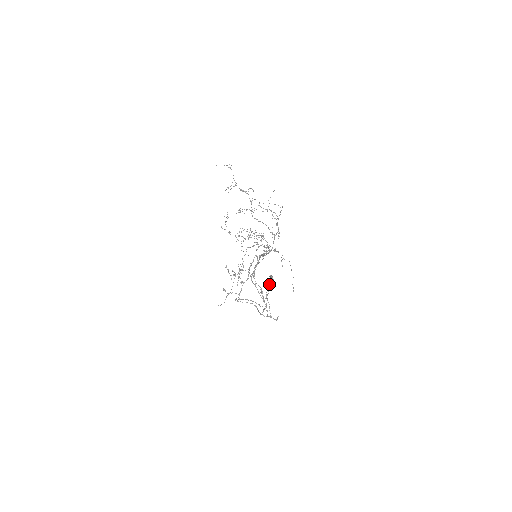
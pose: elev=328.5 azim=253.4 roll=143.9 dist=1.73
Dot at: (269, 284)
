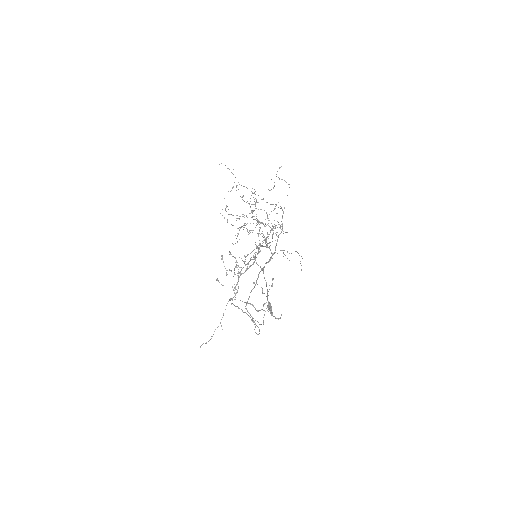
Dot at: (267, 307)
